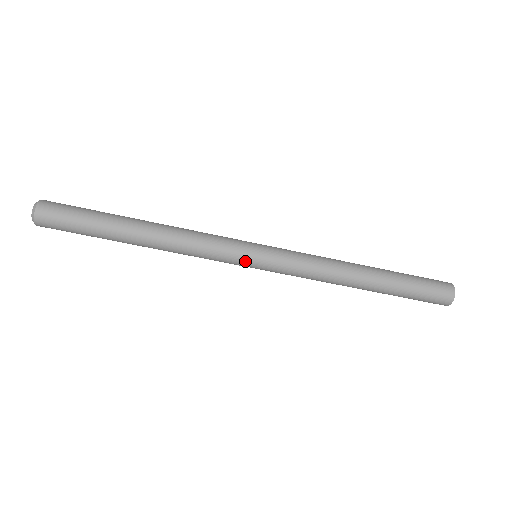
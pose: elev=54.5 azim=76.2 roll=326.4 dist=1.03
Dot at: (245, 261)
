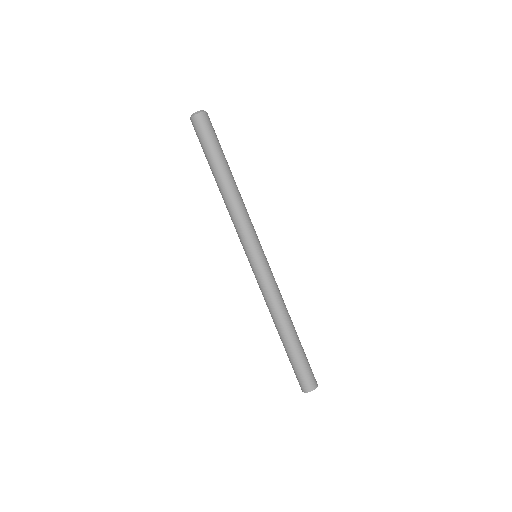
Dot at: (249, 251)
